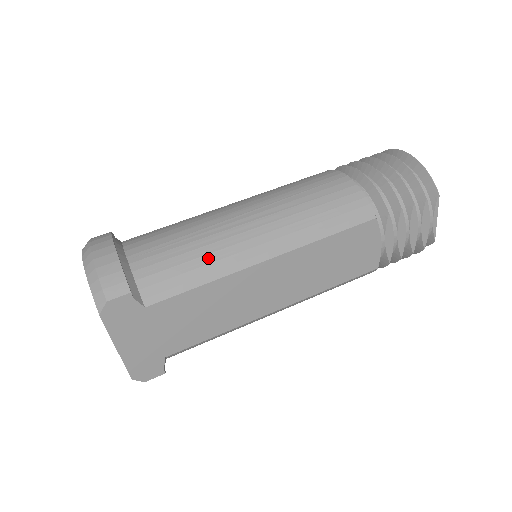
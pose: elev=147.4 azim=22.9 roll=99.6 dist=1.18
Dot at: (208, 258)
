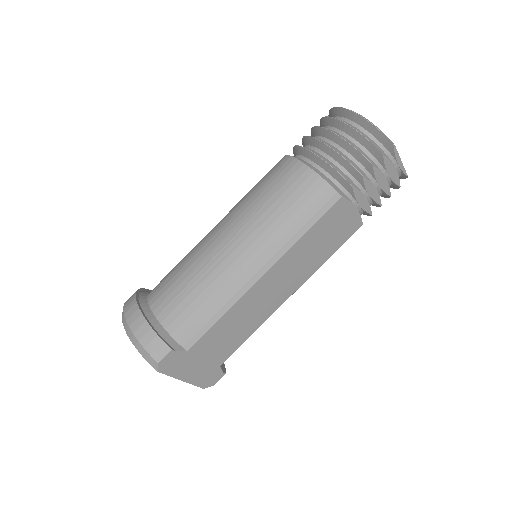
Dot at: (216, 295)
